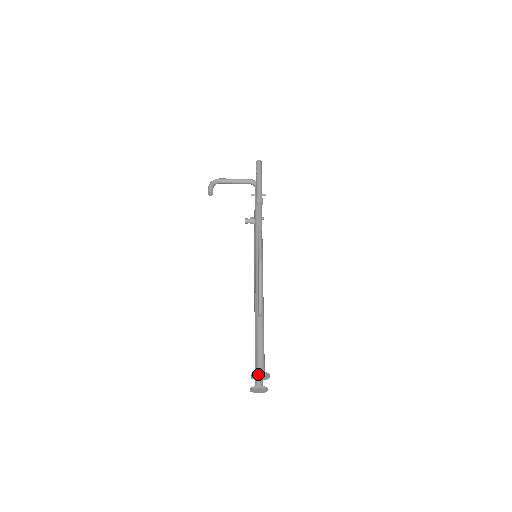
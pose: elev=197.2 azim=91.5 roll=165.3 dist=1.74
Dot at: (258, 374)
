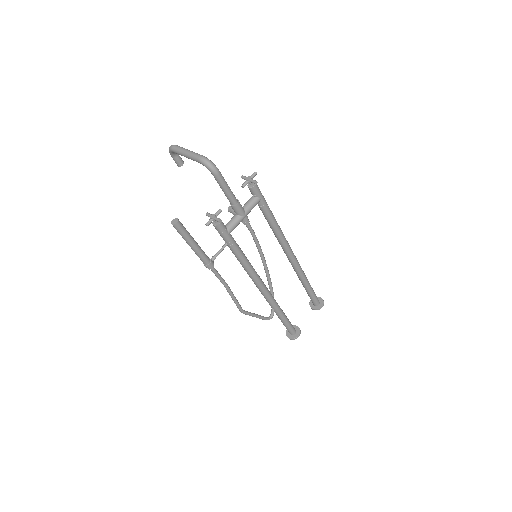
Dot at: occluded
